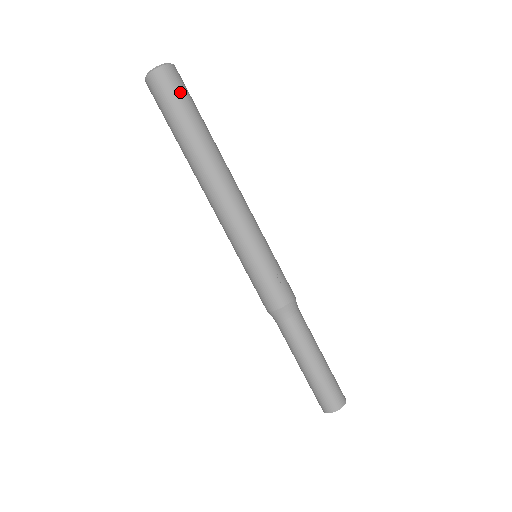
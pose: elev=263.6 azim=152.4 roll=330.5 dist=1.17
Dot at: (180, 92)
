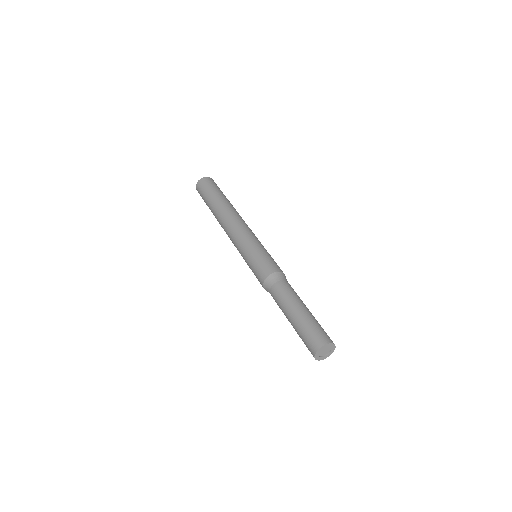
Dot at: occluded
